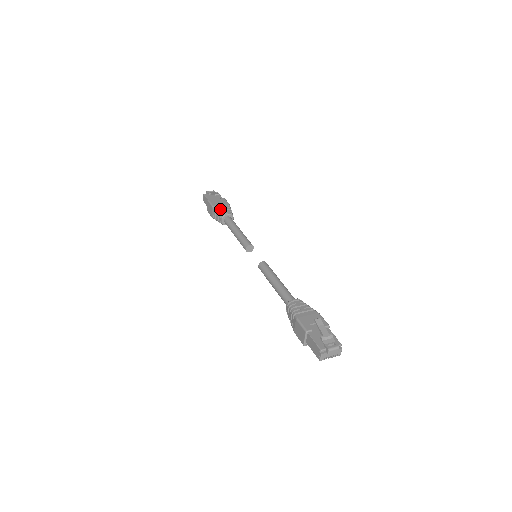
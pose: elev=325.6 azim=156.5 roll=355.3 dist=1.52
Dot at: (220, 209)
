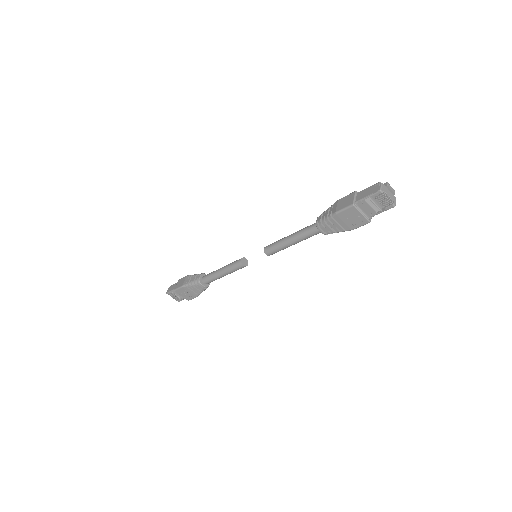
Dot at: occluded
